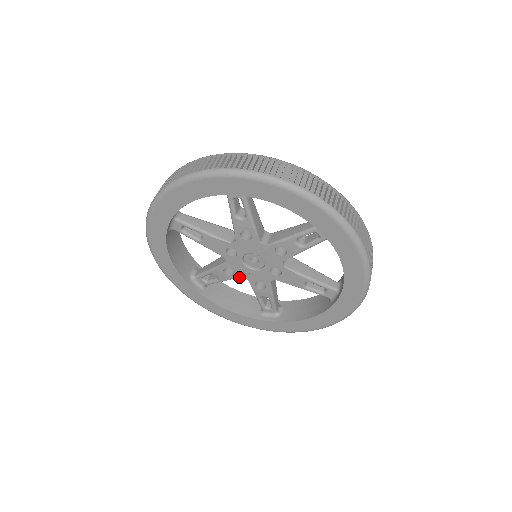
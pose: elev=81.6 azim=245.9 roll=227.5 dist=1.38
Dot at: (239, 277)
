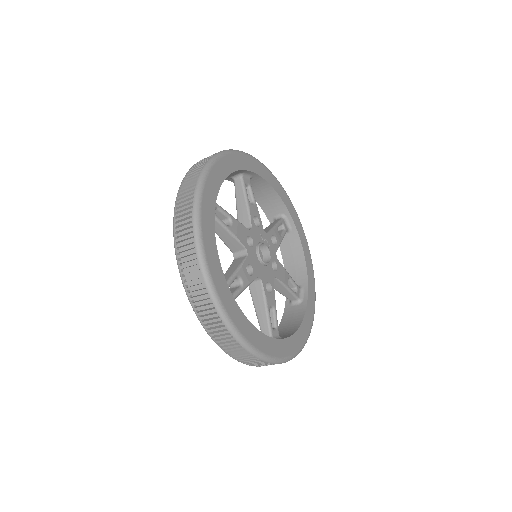
Dot at: occluded
